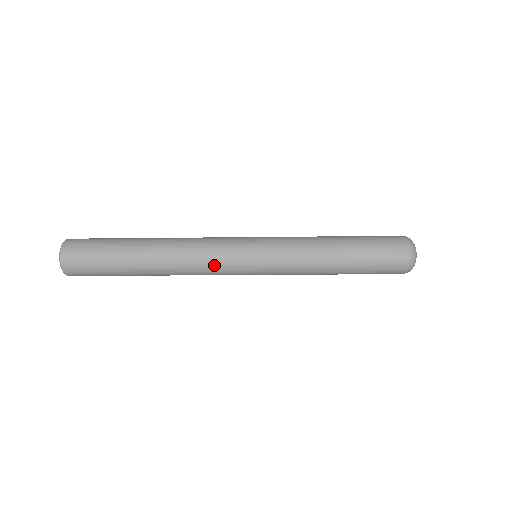
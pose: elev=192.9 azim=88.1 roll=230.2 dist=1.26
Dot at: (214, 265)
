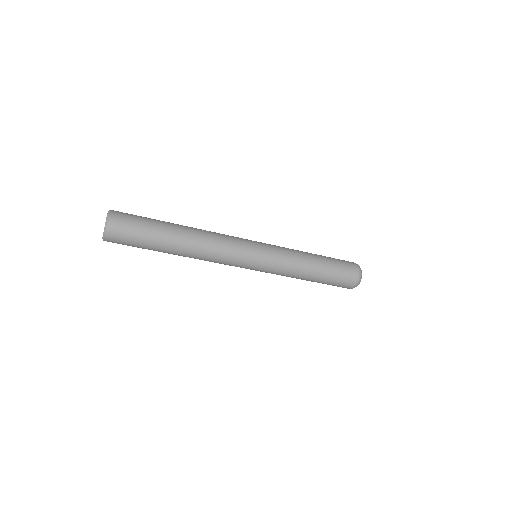
Dot at: (229, 256)
